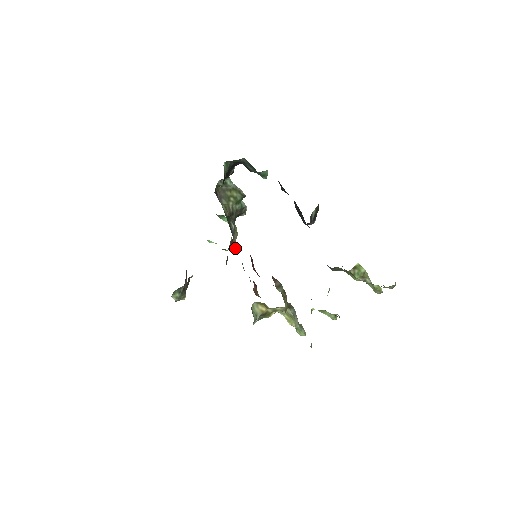
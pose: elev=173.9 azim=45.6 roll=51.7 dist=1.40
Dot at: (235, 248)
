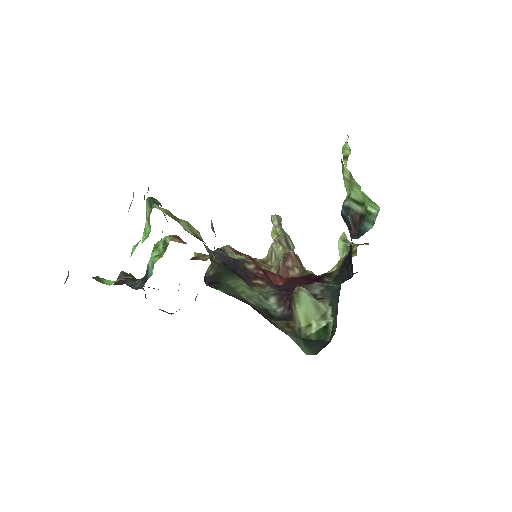
Dot at: occluded
